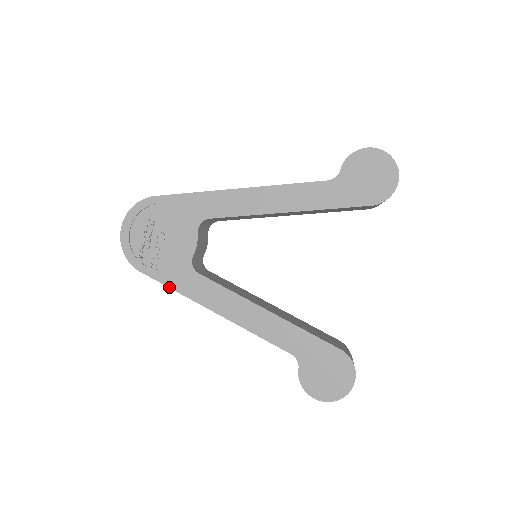
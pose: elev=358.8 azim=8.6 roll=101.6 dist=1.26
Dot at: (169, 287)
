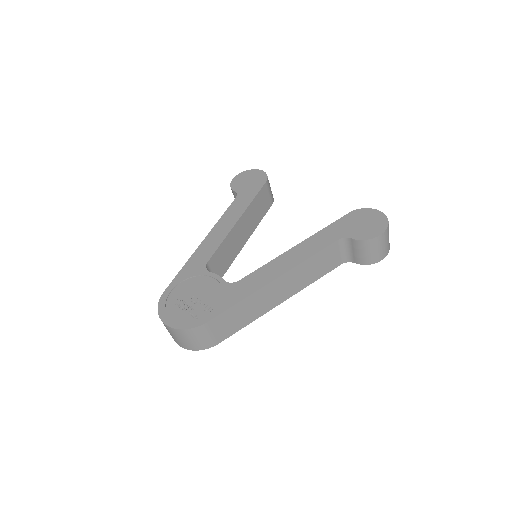
Dot at: (234, 304)
